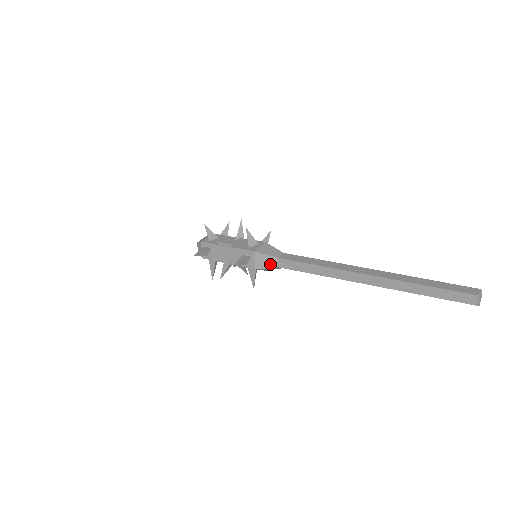
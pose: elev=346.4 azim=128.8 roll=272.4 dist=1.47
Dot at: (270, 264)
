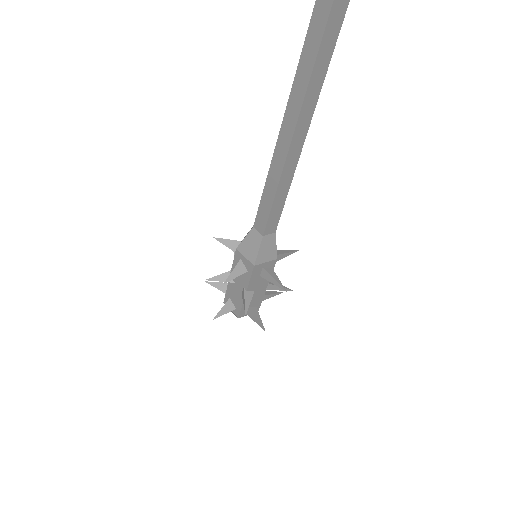
Dot at: (255, 243)
